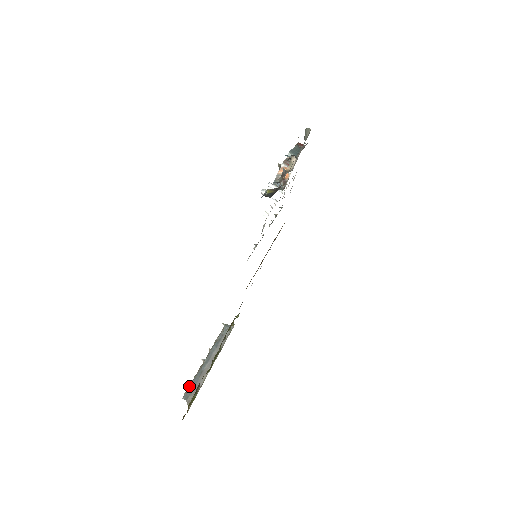
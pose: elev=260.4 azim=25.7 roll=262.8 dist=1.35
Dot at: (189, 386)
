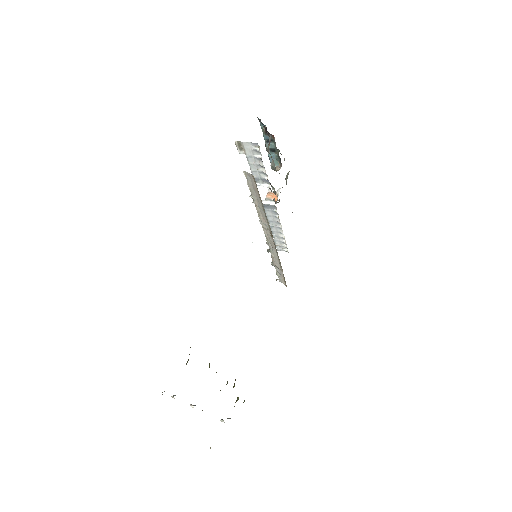
Dot at: occluded
